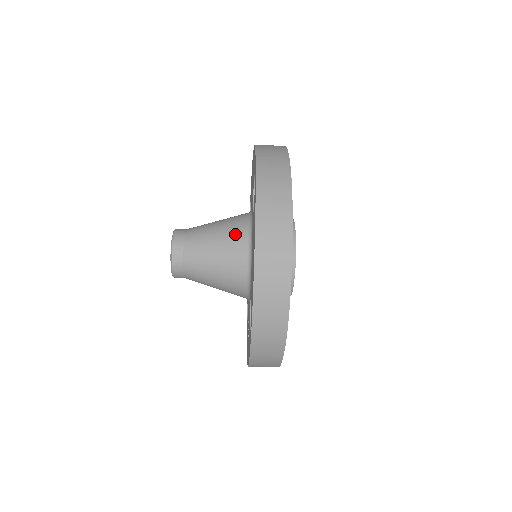
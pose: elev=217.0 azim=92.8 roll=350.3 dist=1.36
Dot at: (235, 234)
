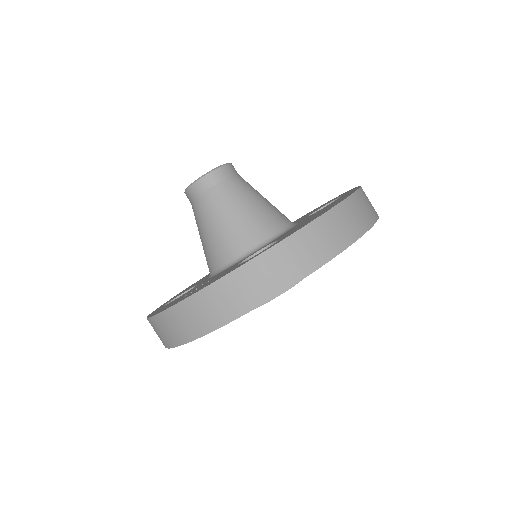
Dot at: occluded
